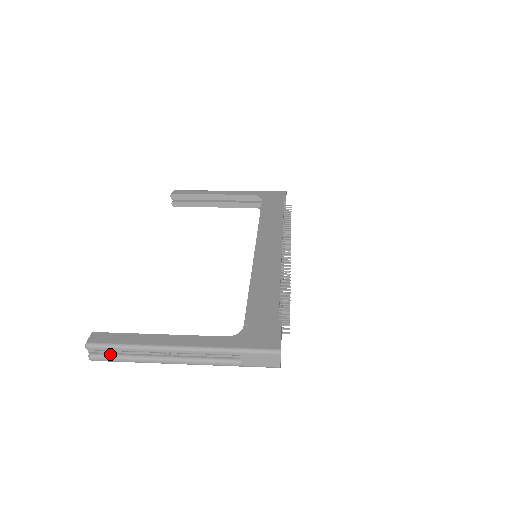
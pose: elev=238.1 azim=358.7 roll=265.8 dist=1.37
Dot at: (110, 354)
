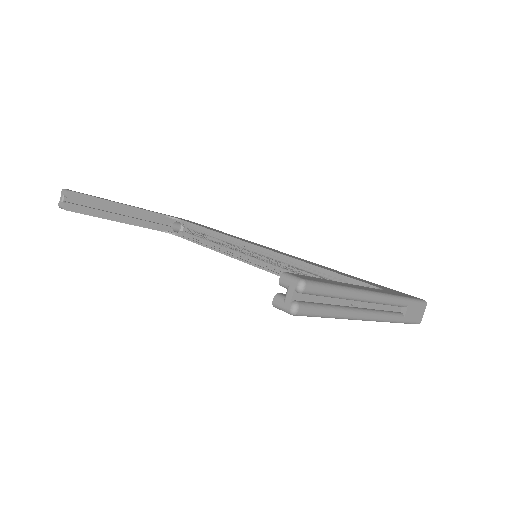
Dot at: (315, 303)
